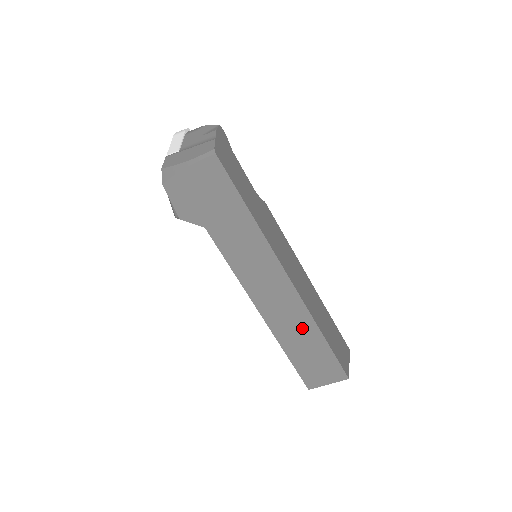
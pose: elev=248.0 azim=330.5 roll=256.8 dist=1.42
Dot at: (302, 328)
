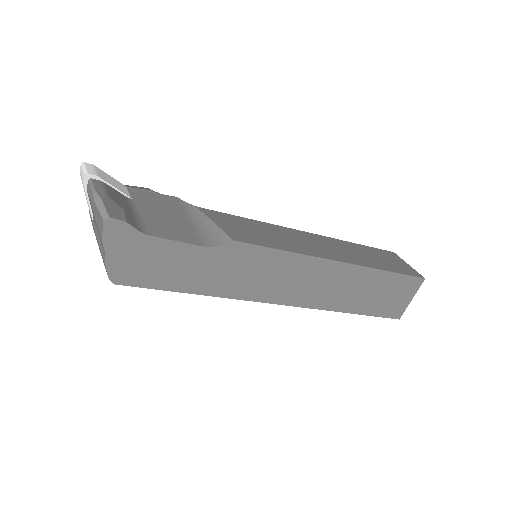
Dot at: occluded
